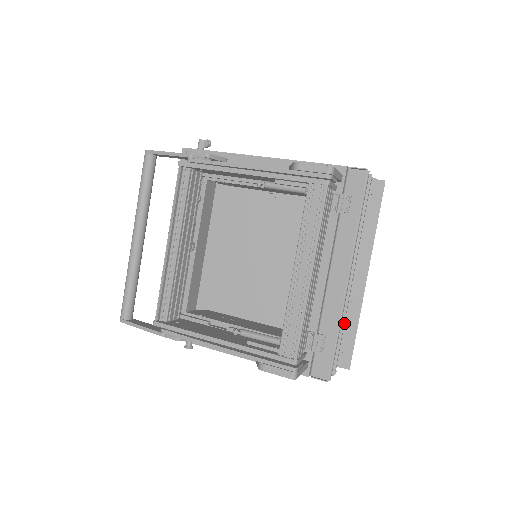
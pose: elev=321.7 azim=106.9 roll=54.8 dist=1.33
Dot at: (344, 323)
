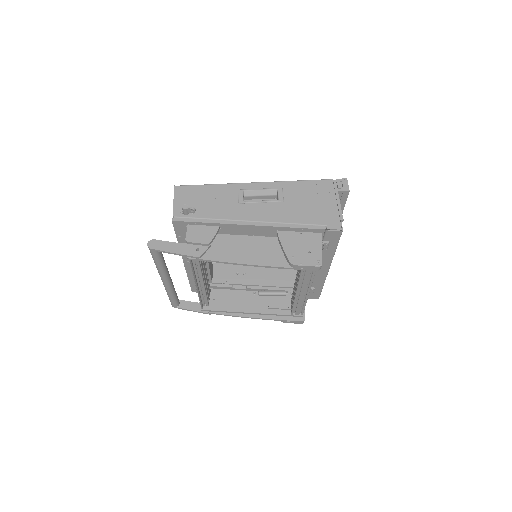
Dot at: occluded
